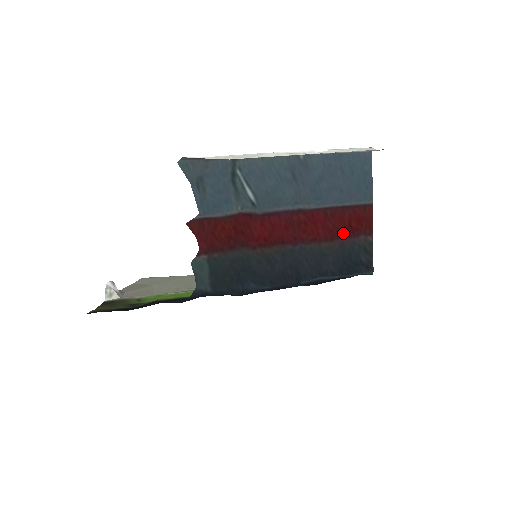
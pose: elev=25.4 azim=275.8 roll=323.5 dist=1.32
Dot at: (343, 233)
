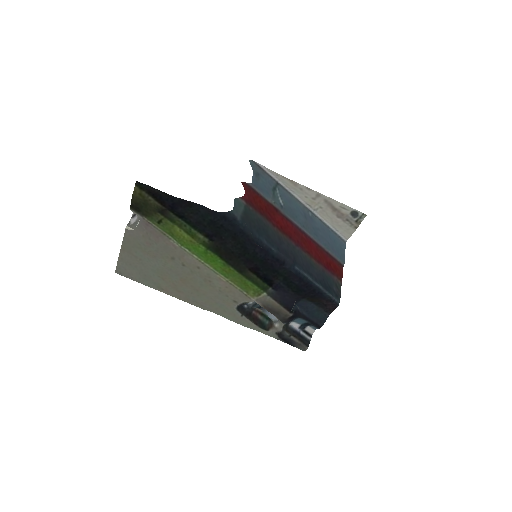
Dot at: (325, 265)
